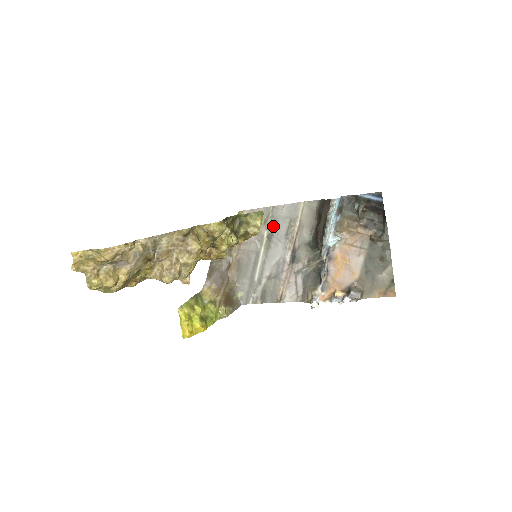
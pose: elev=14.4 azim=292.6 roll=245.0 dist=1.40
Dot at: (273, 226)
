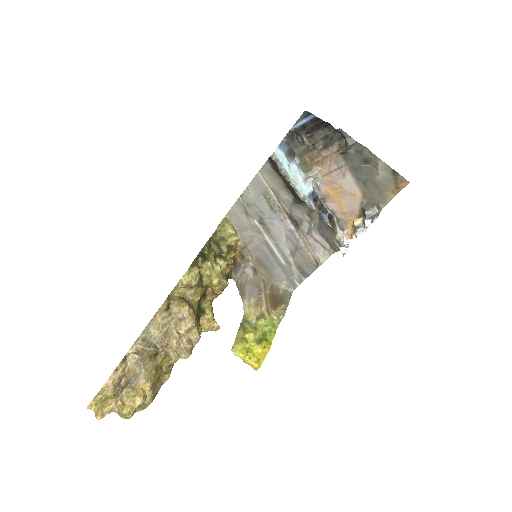
Dot at: (255, 211)
